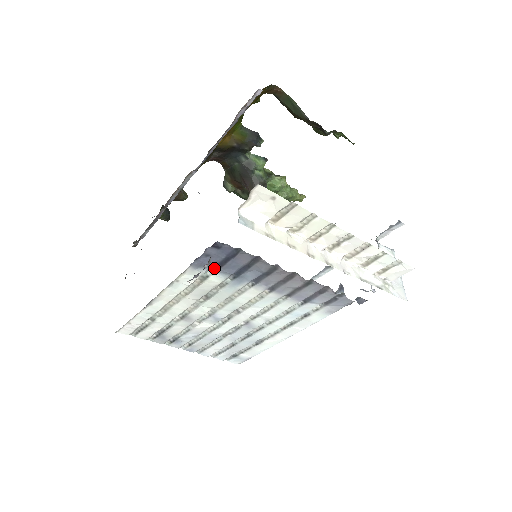
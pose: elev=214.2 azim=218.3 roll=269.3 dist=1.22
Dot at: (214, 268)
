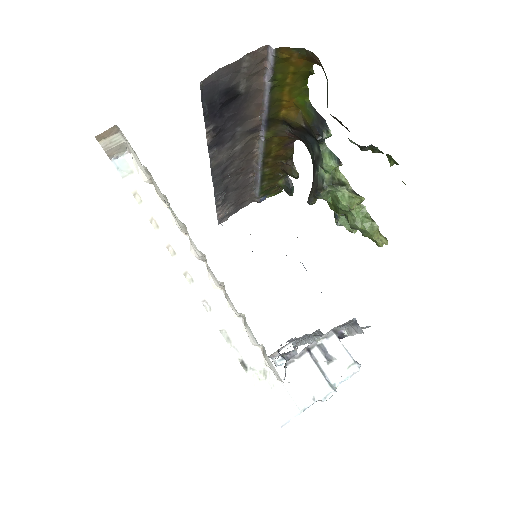
Dot at: occluded
